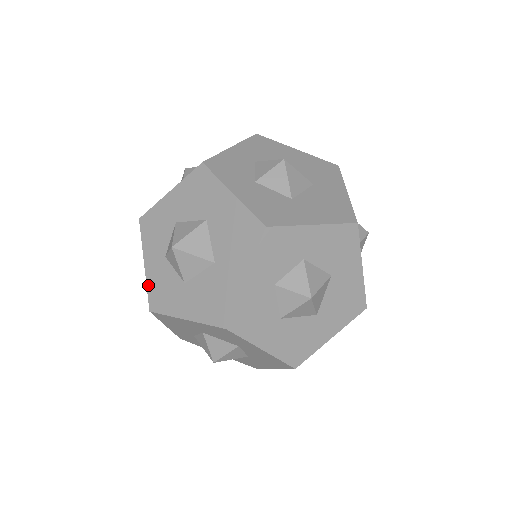
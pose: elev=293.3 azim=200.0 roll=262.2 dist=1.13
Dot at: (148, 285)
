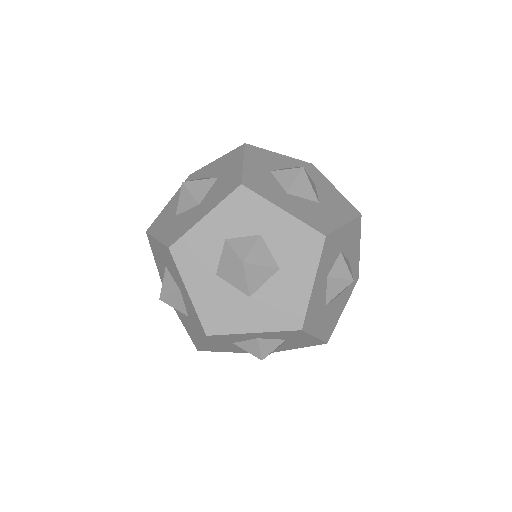
Dot at: (159, 215)
